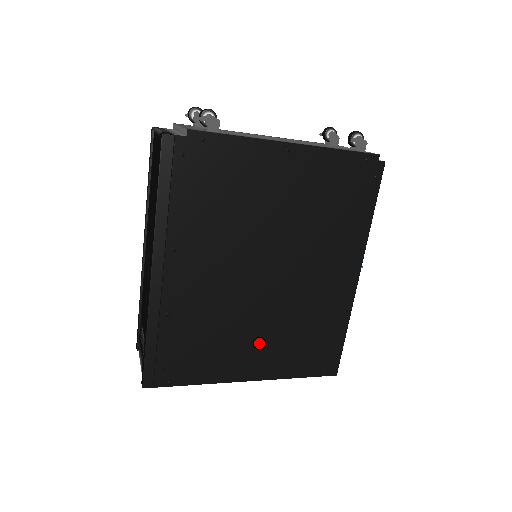
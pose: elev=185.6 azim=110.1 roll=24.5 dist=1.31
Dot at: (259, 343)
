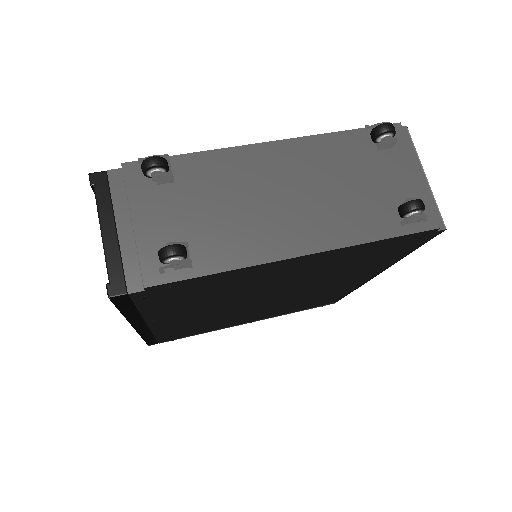
Dot at: (257, 315)
